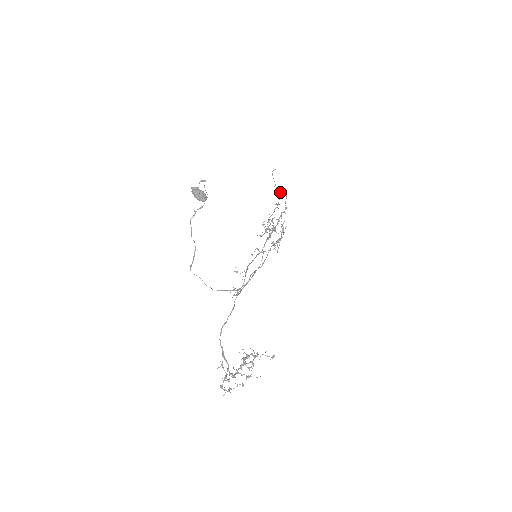
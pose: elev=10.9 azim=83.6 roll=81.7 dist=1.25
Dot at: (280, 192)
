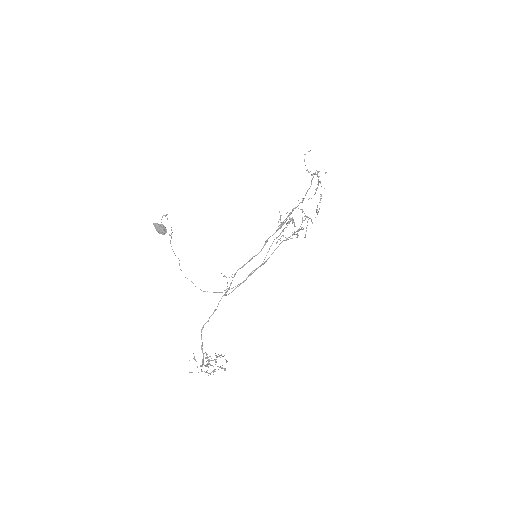
Dot at: (316, 174)
